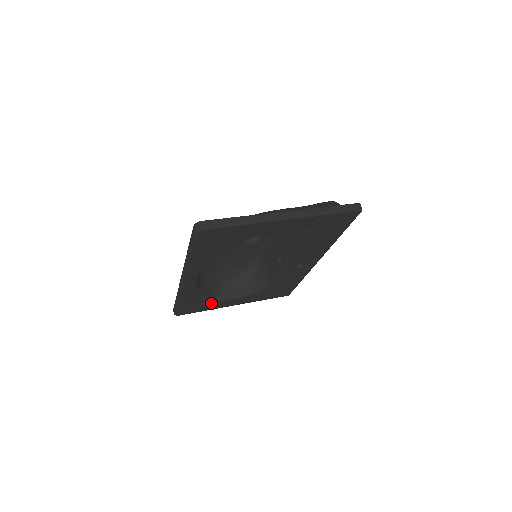
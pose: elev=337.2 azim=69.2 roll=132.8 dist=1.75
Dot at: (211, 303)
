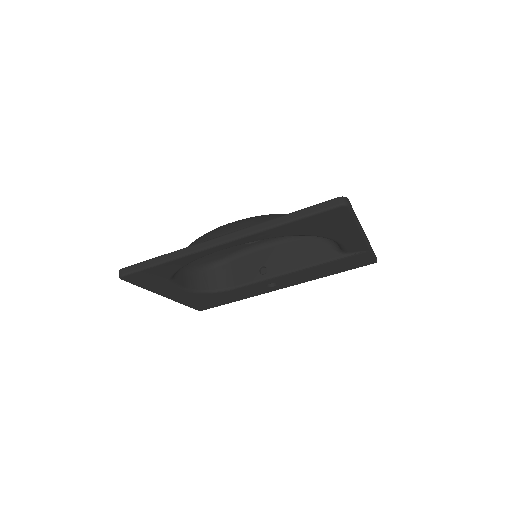
Dot at: (166, 282)
